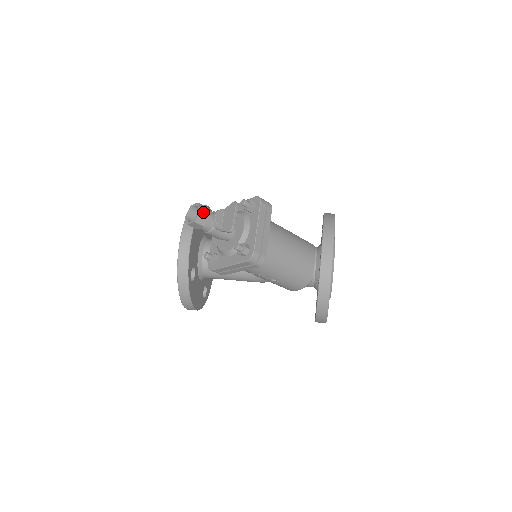
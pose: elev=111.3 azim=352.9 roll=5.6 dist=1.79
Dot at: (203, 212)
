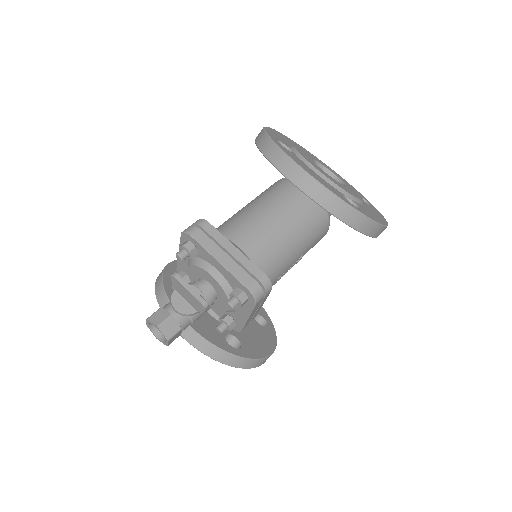
Dot at: (162, 323)
